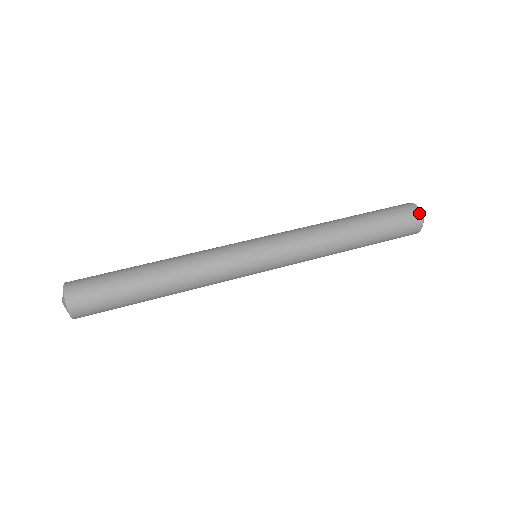
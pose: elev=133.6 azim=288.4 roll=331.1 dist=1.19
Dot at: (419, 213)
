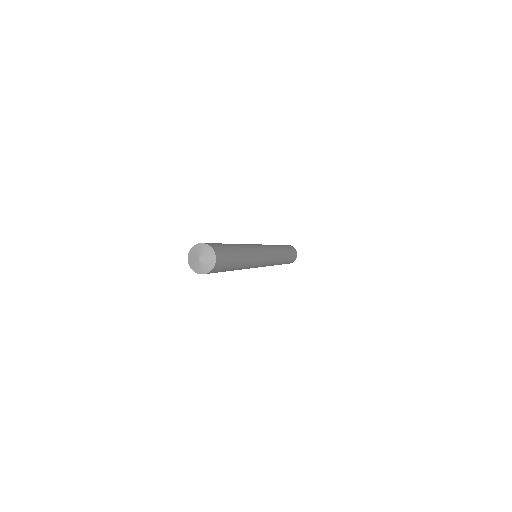
Dot at: occluded
